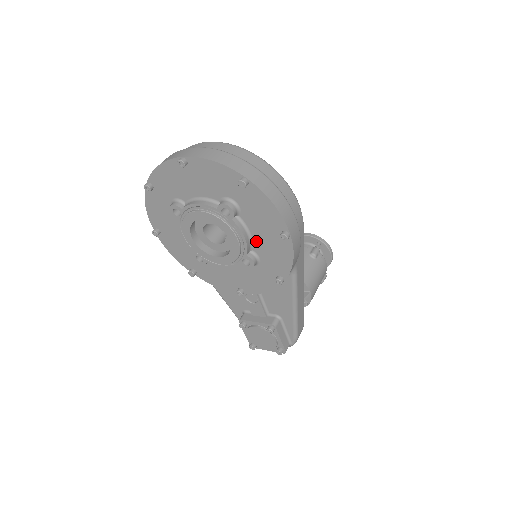
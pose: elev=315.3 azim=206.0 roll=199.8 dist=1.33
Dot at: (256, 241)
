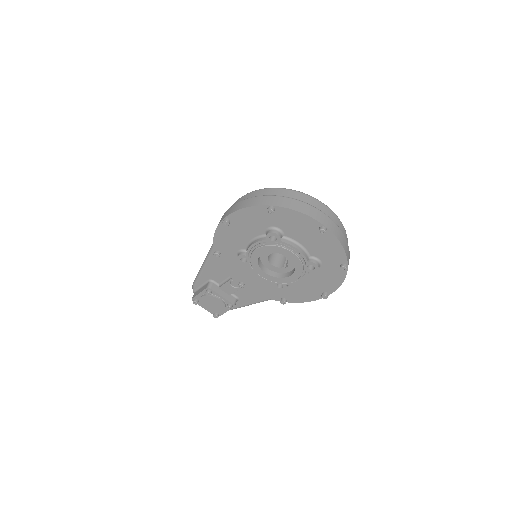
Dot at: (300, 282)
